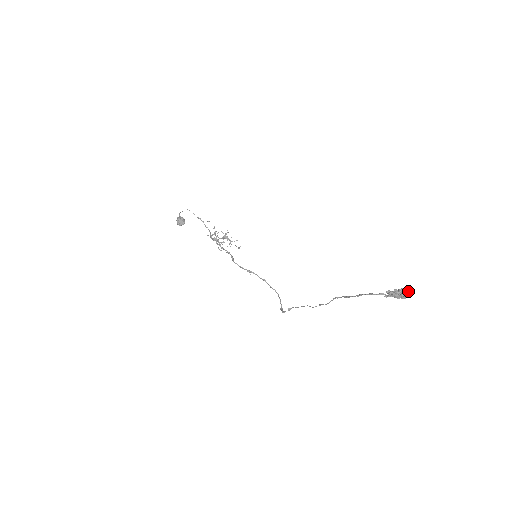
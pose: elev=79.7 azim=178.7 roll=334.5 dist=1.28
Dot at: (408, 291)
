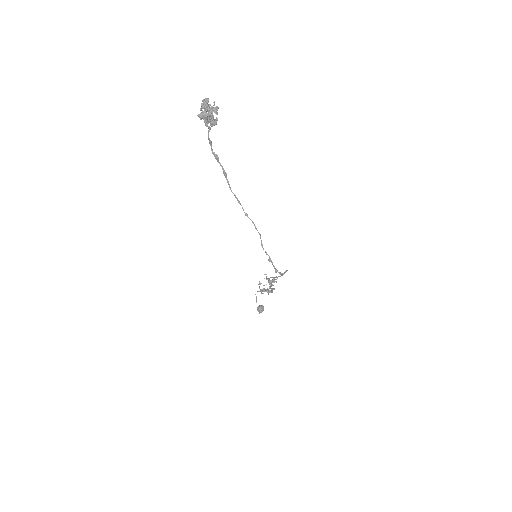
Dot at: (203, 101)
